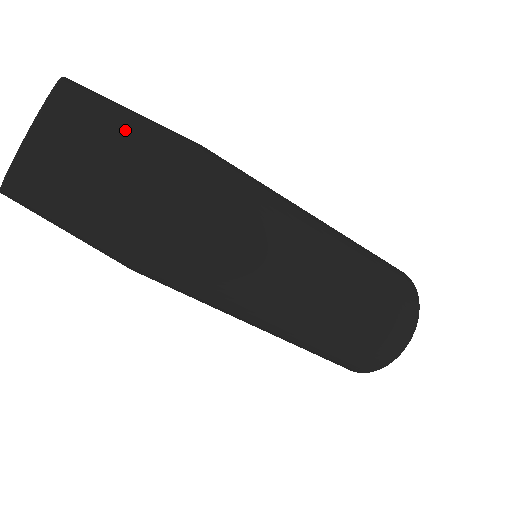
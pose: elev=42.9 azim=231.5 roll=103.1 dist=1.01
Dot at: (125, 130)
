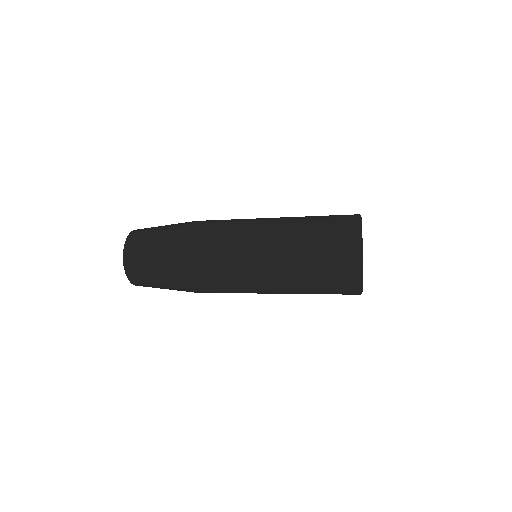
Dot at: (150, 257)
